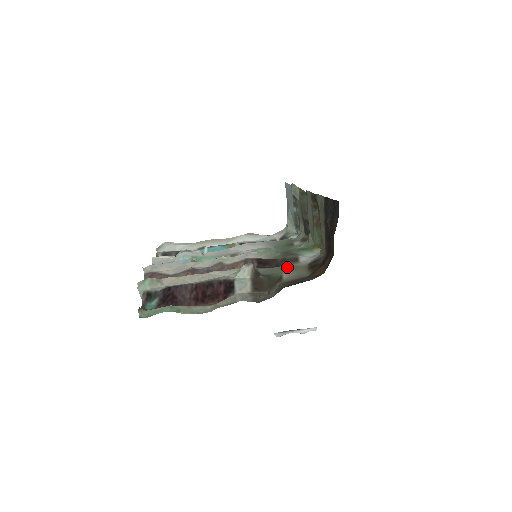
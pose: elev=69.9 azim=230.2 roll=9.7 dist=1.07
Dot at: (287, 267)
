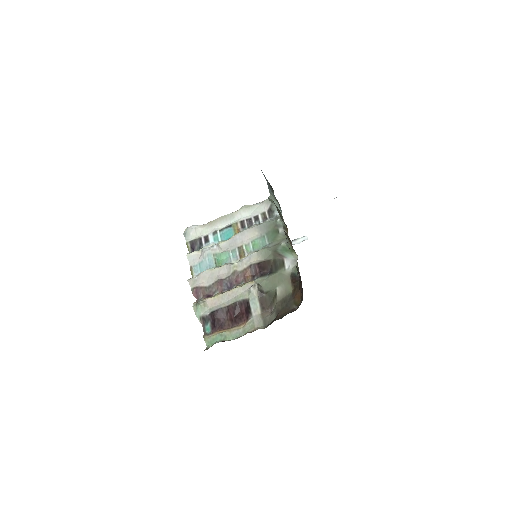
Dot at: (278, 276)
